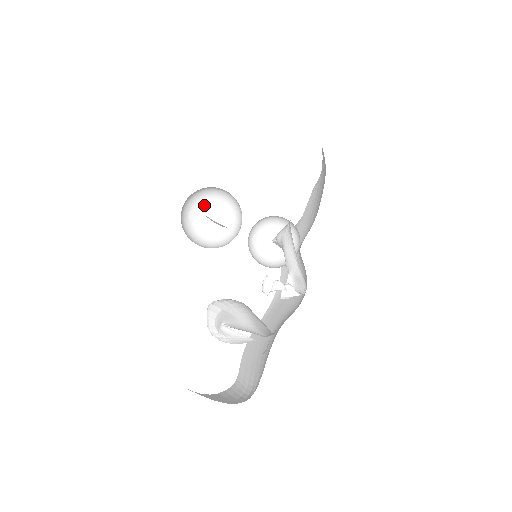
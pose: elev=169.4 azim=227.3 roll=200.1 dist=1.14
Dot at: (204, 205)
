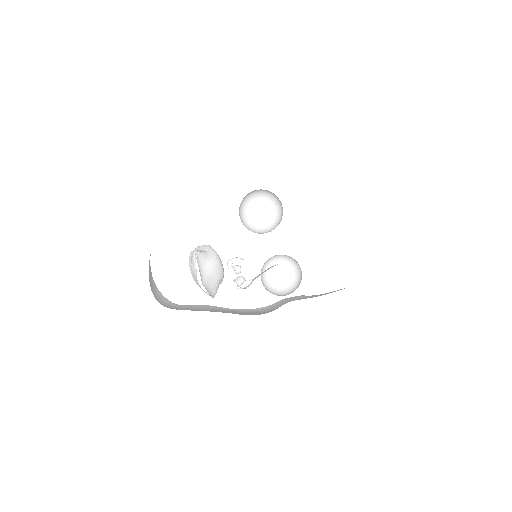
Dot at: (271, 208)
